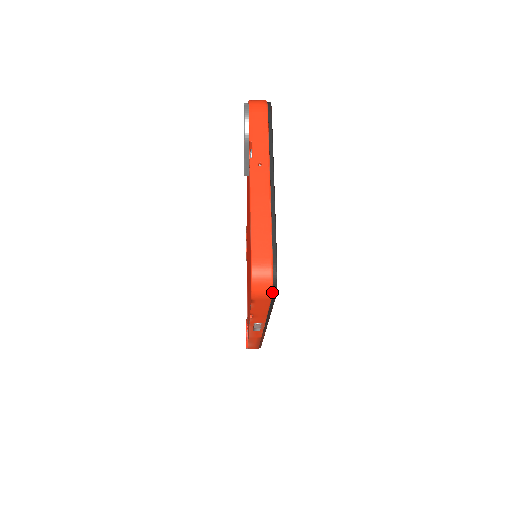
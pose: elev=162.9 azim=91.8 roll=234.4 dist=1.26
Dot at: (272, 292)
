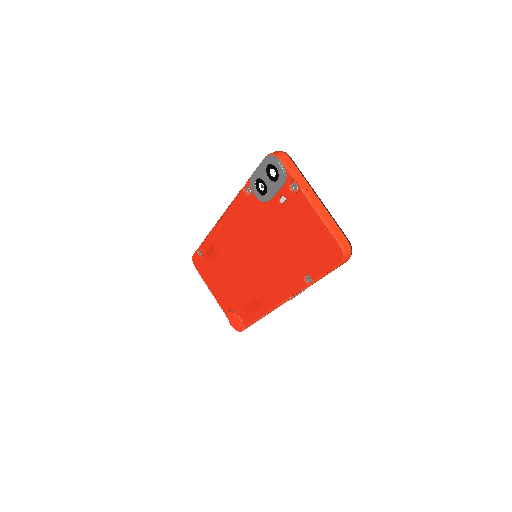
Dot at: (350, 256)
